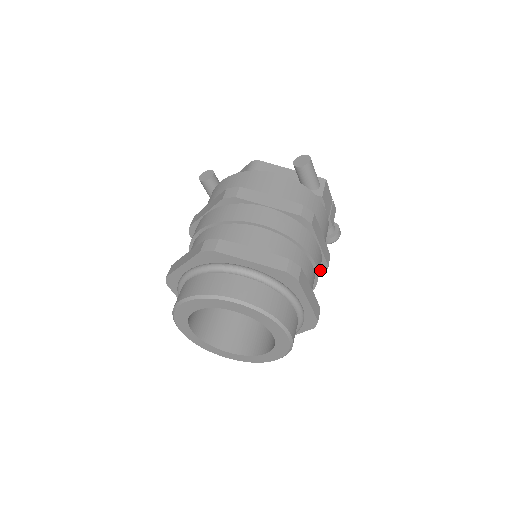
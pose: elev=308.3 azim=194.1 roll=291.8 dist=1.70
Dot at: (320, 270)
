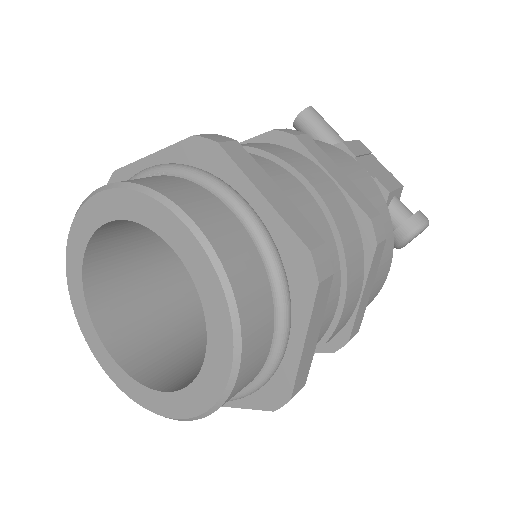
Dot at: (364, 239)
